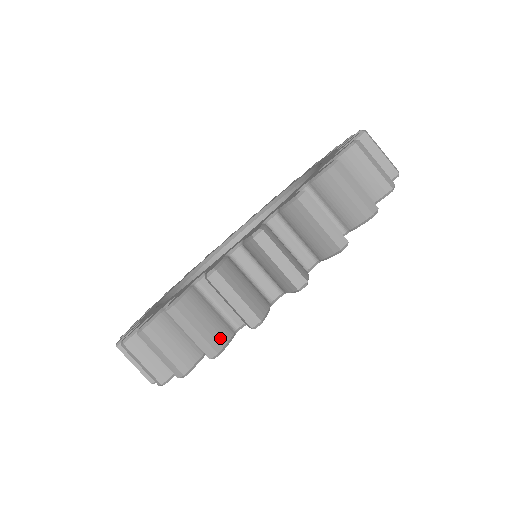
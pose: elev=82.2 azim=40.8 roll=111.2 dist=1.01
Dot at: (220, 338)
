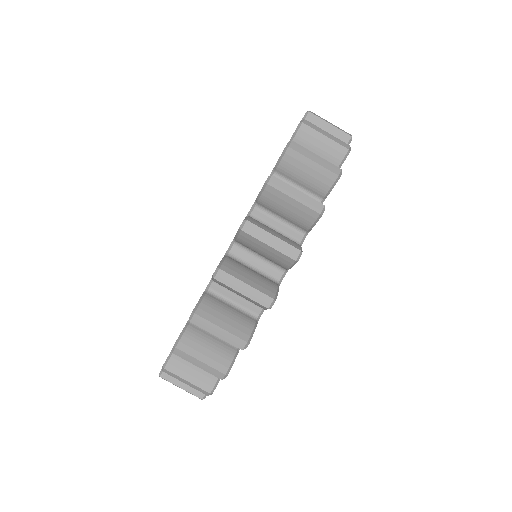
Dot at: occluded
